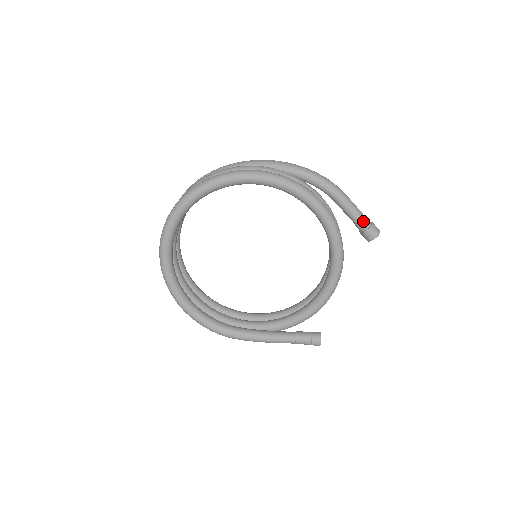
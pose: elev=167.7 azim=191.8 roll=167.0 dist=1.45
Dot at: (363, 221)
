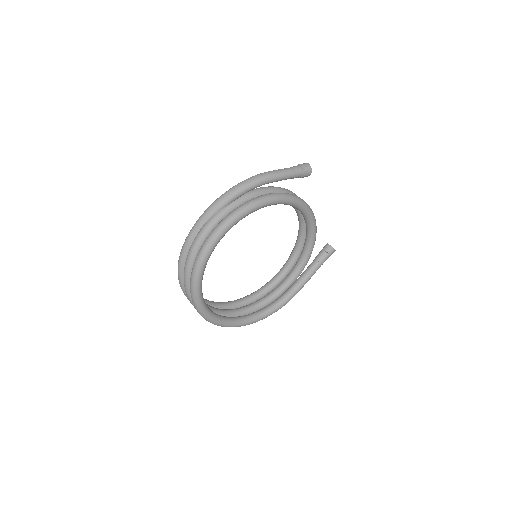
Dot at: (296, 173)
